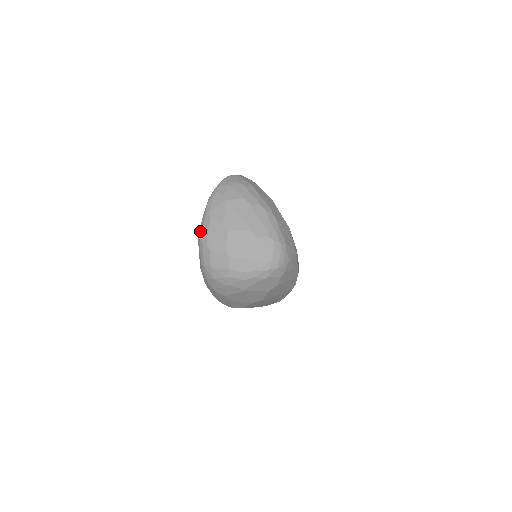
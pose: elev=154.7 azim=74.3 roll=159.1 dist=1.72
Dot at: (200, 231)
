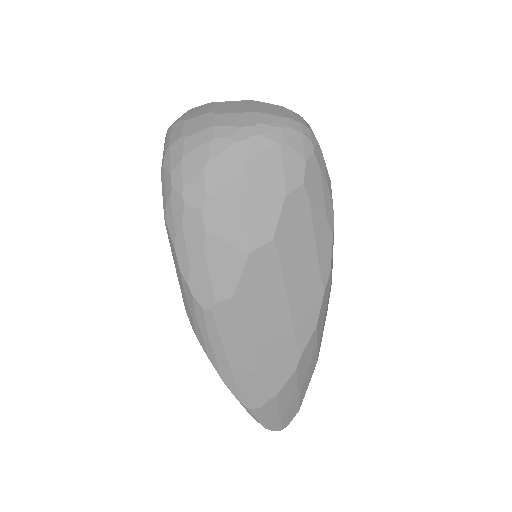
Dot at: occluded
